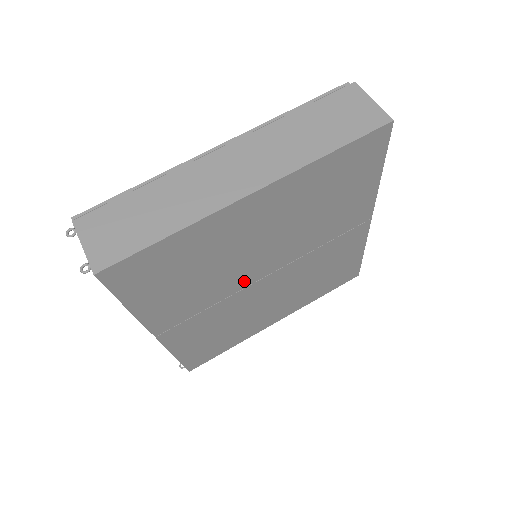
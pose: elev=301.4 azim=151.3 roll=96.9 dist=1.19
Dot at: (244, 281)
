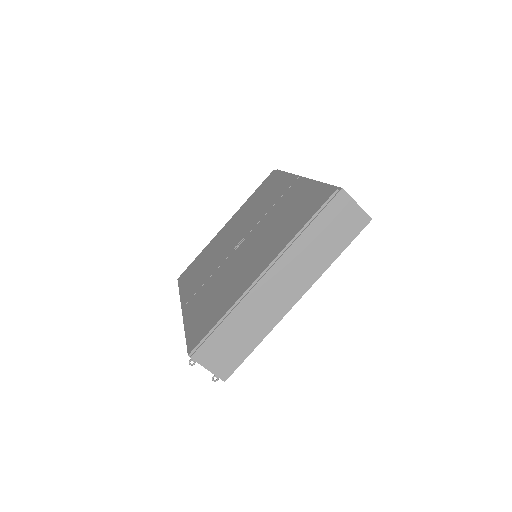
Dot at: occluded
